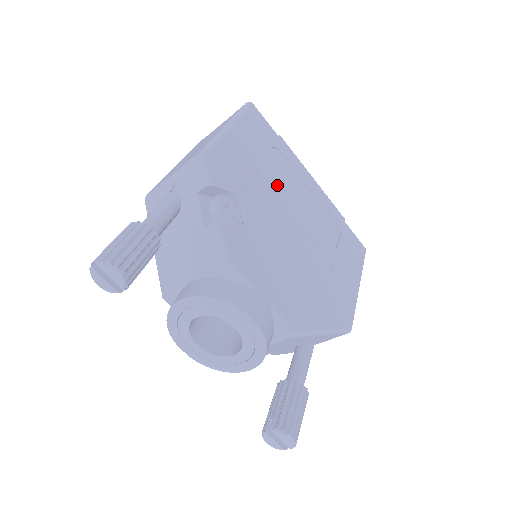
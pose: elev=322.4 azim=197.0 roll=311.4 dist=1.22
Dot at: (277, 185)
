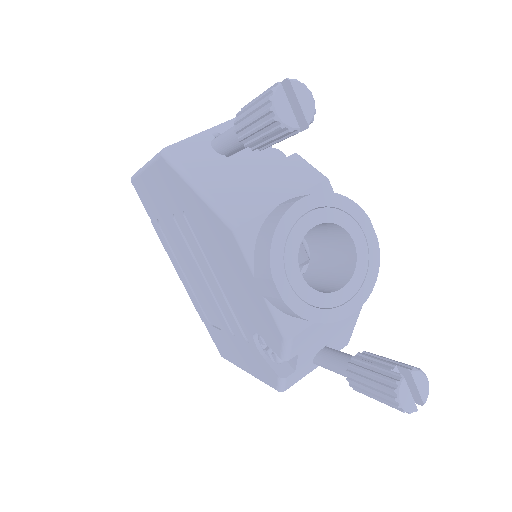
Dot at: occluded
